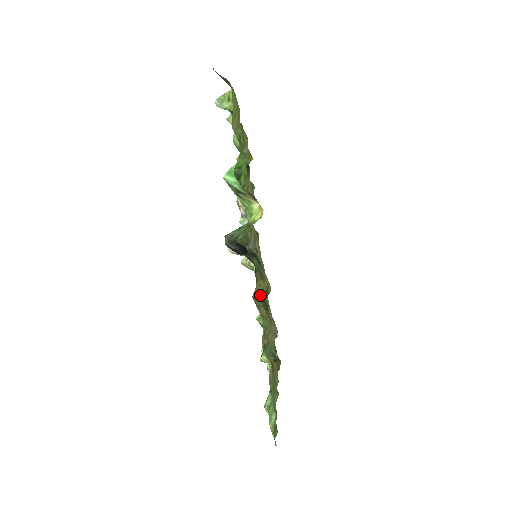
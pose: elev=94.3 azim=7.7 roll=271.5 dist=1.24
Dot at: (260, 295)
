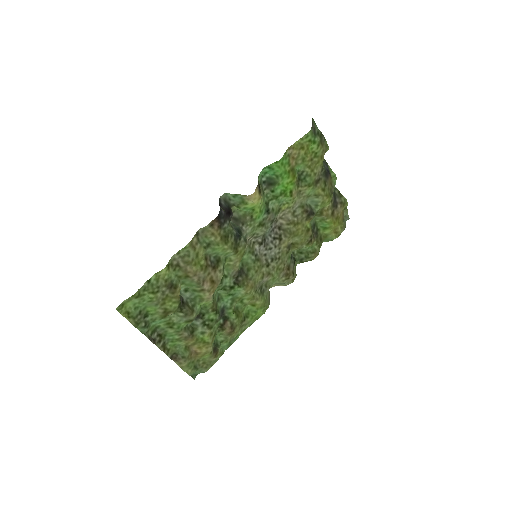
Dot at: (210, 243)
